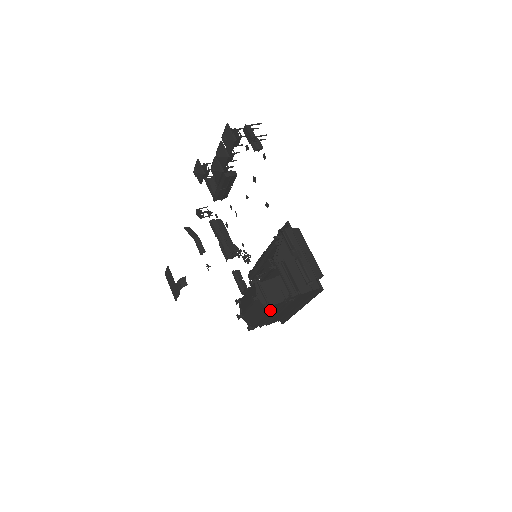
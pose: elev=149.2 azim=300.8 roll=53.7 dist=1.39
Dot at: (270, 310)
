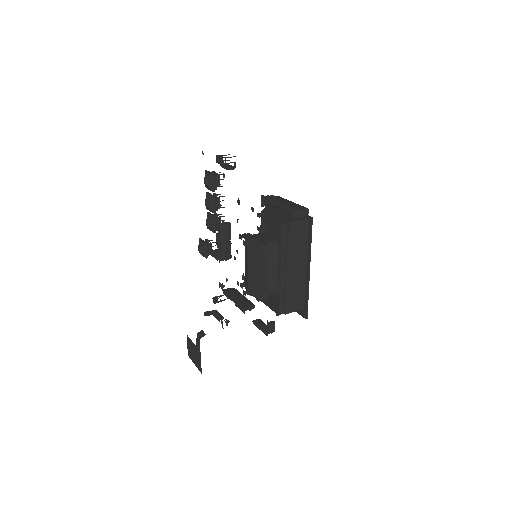
Dot at: (263, 244)
